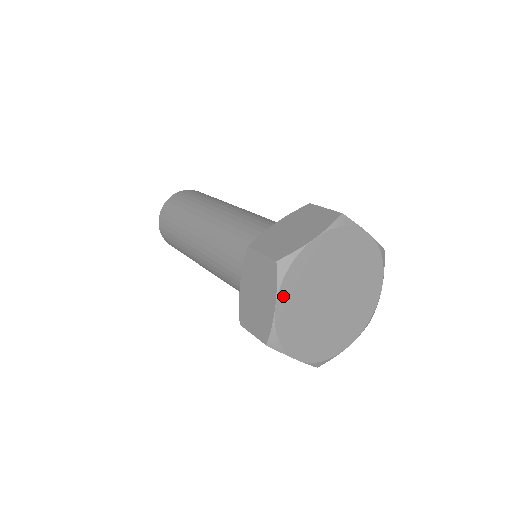
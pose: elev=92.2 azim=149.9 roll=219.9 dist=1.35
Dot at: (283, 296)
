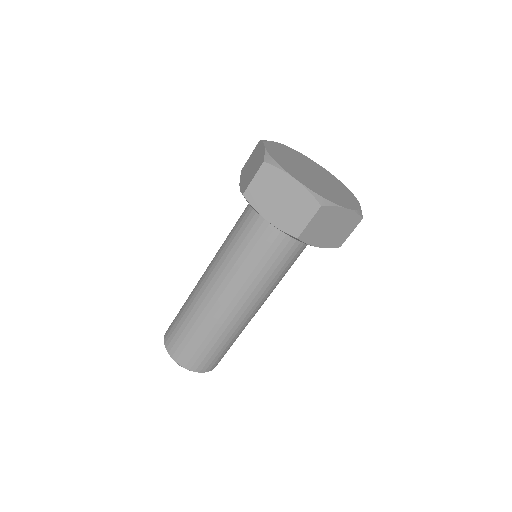
Dot at: (291, 173)
